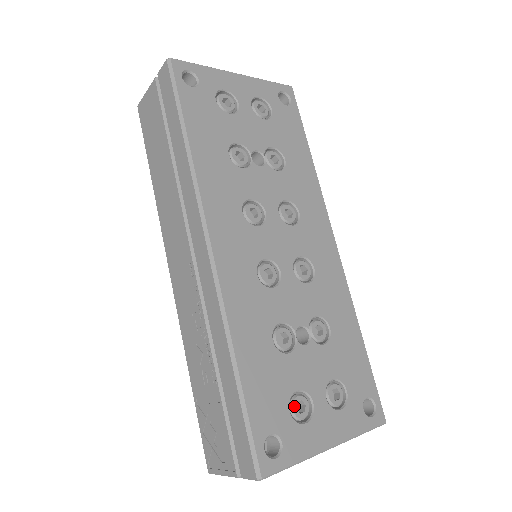
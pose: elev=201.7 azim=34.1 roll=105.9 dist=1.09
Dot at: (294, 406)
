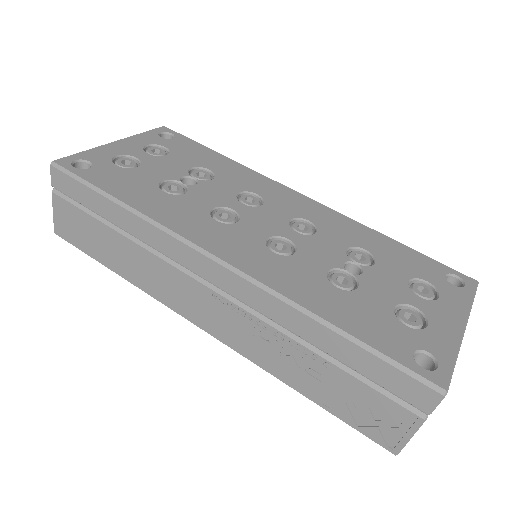
Dot at: (405, 320)
